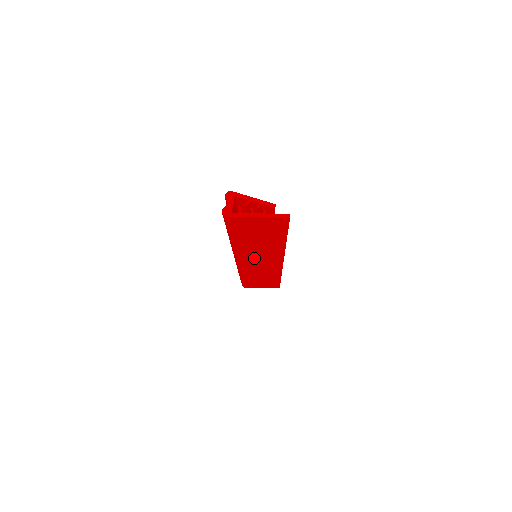
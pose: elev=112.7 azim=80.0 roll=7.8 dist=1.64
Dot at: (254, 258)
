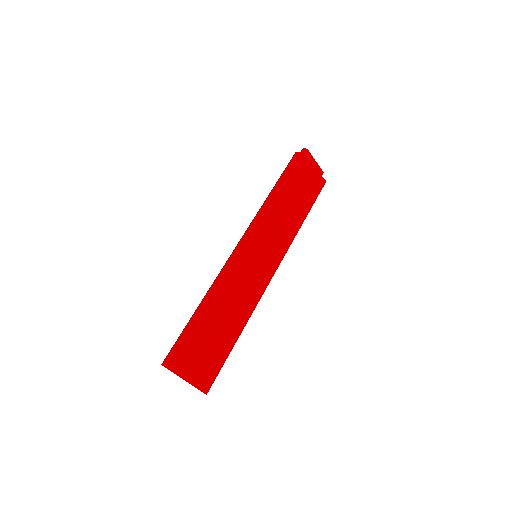
Dot at: occluded
